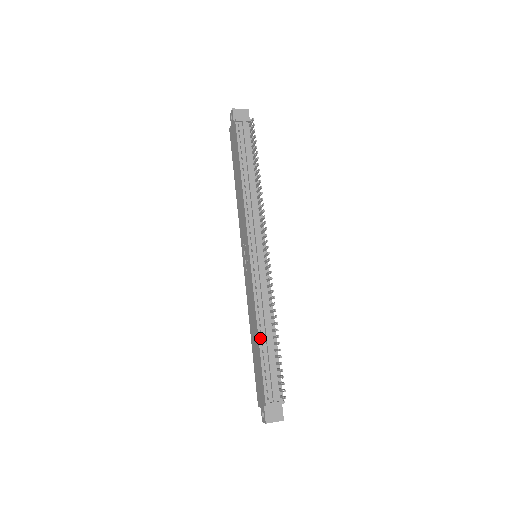
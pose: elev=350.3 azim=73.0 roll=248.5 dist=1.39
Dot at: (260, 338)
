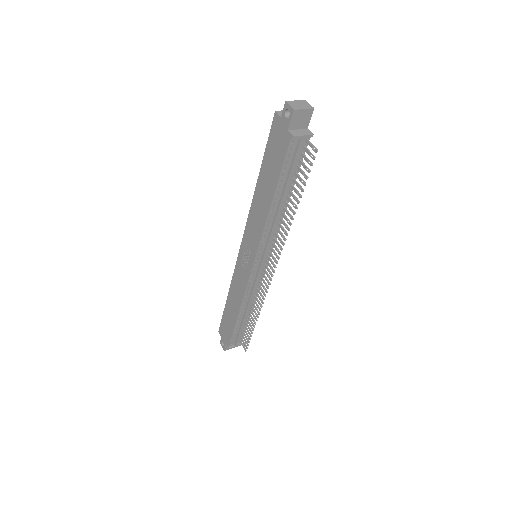
Dot at: (239, 317)
